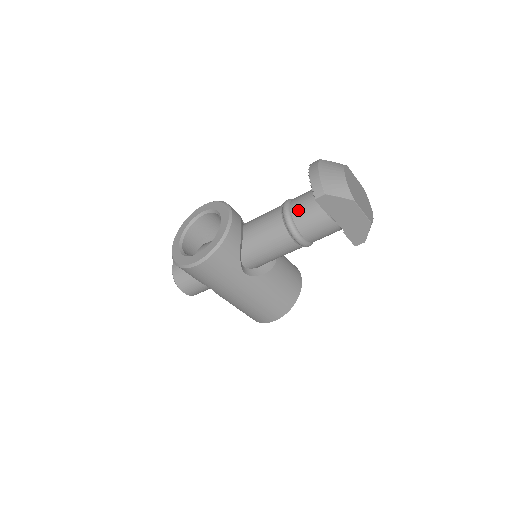
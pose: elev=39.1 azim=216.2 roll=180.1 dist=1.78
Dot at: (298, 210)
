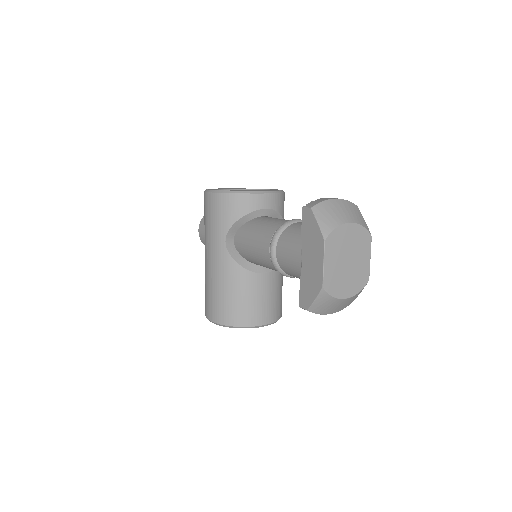
Dot at: (298, 225)
